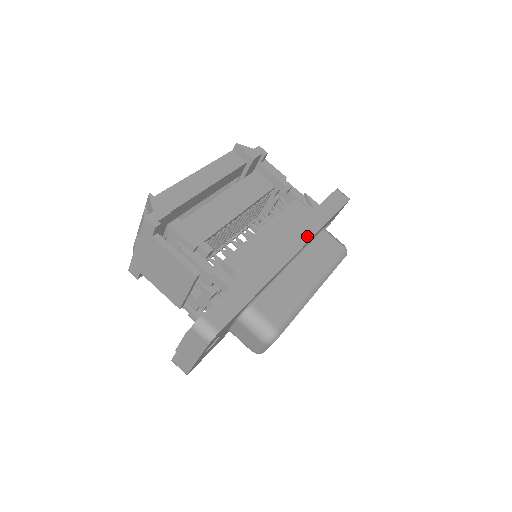
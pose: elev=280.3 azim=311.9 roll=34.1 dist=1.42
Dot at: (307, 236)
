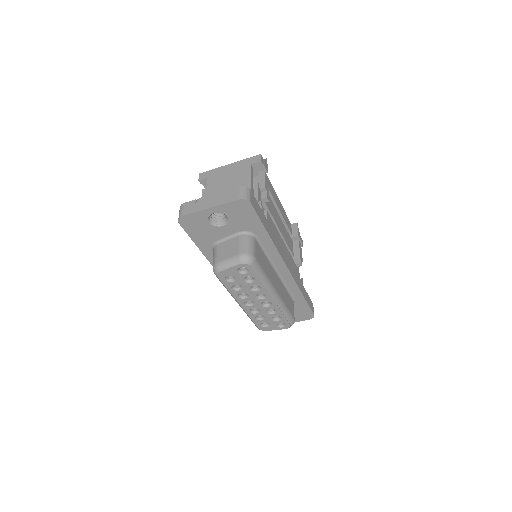
Dot at: (295, 277)
